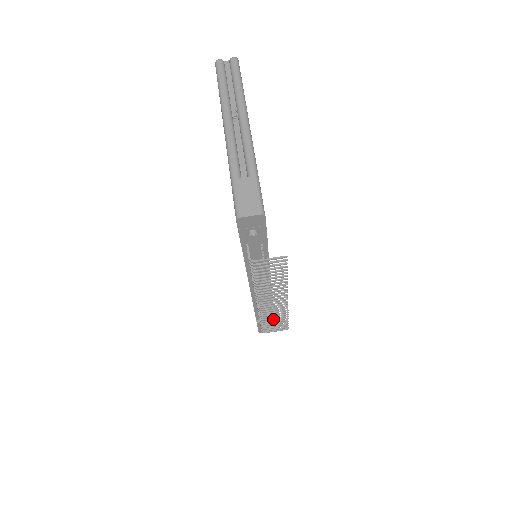
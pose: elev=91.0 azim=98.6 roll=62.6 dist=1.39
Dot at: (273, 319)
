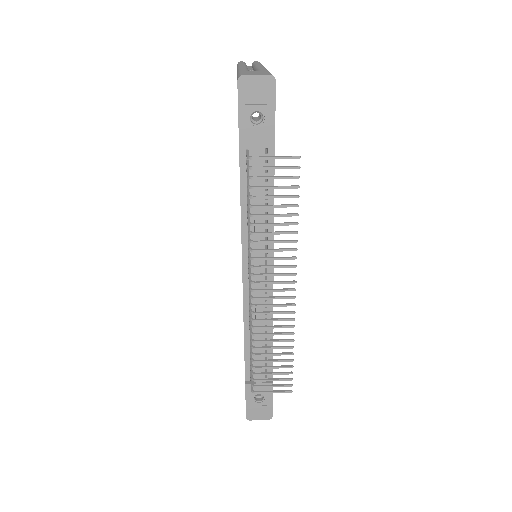
Dot at: (270, 381)
